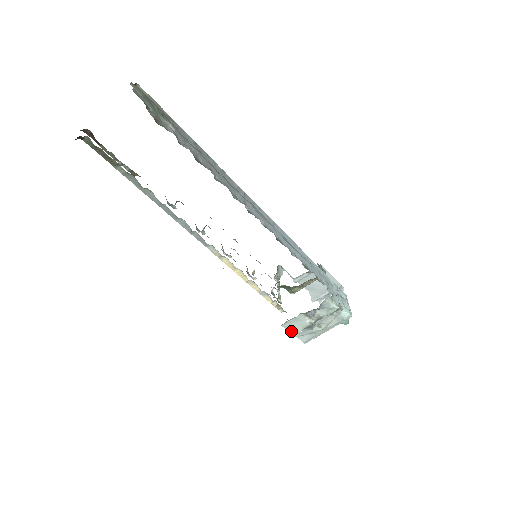
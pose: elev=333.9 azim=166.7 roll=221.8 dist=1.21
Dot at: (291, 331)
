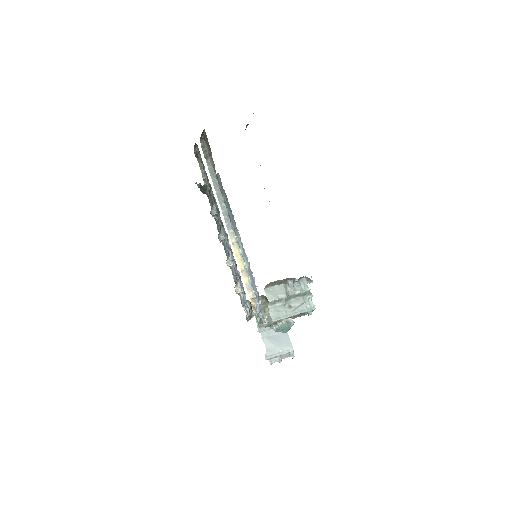
Dot at: (269, 297)
